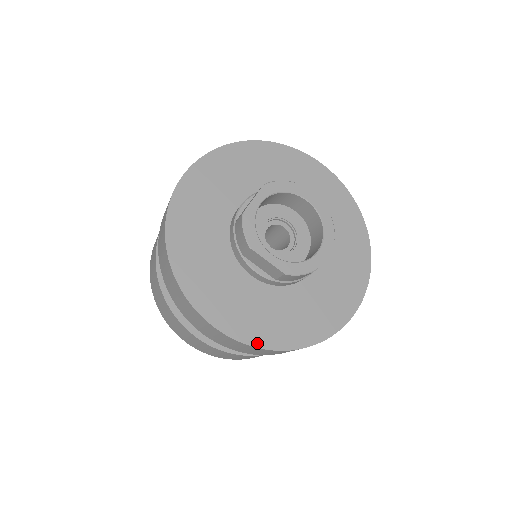
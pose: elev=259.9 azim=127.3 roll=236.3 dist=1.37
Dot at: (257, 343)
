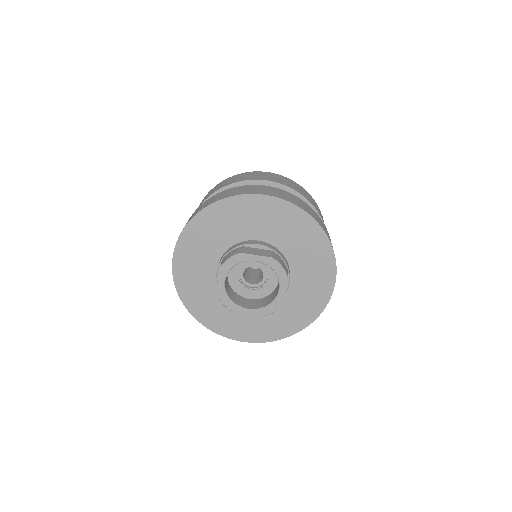
Dot at: (270, 339)
